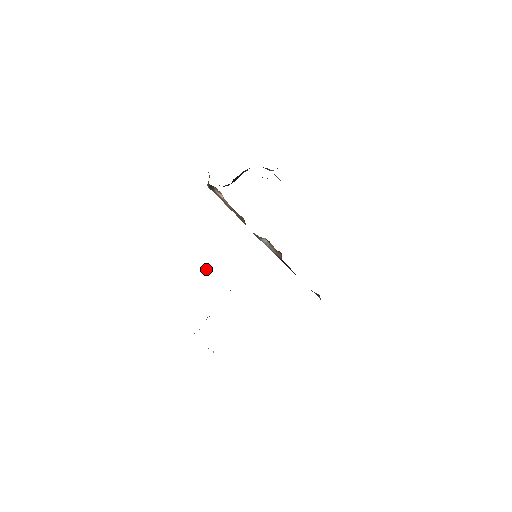
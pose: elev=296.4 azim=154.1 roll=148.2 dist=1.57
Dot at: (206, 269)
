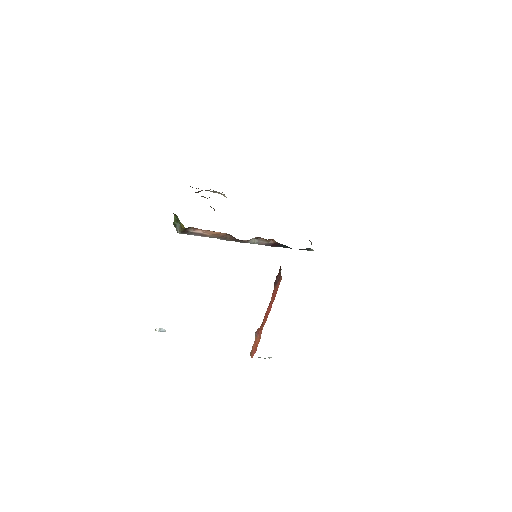
Dot at: (162, 329)
